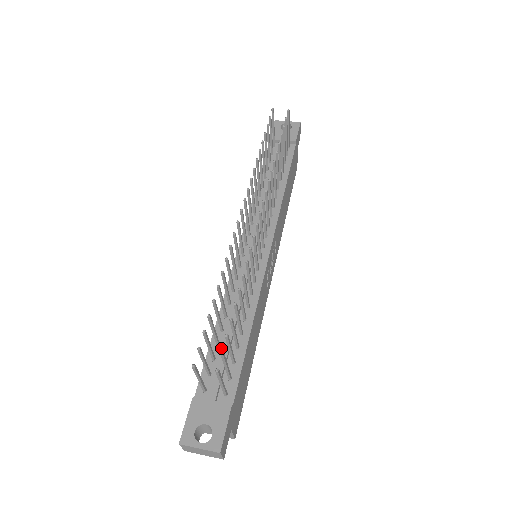
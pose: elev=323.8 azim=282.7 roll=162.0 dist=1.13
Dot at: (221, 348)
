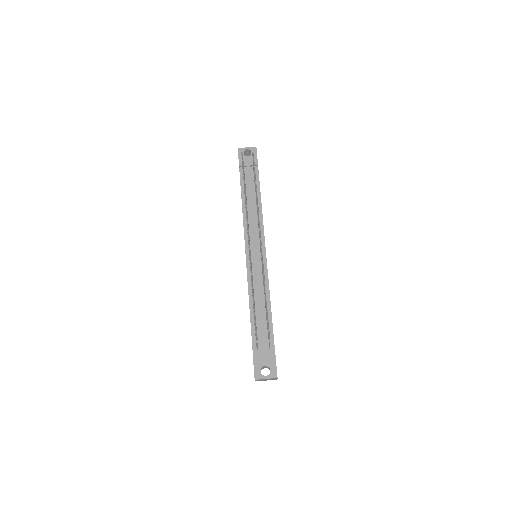
Dot at: (258, 322)
